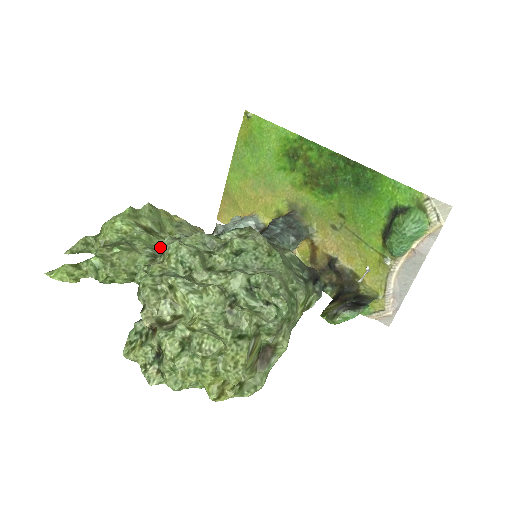
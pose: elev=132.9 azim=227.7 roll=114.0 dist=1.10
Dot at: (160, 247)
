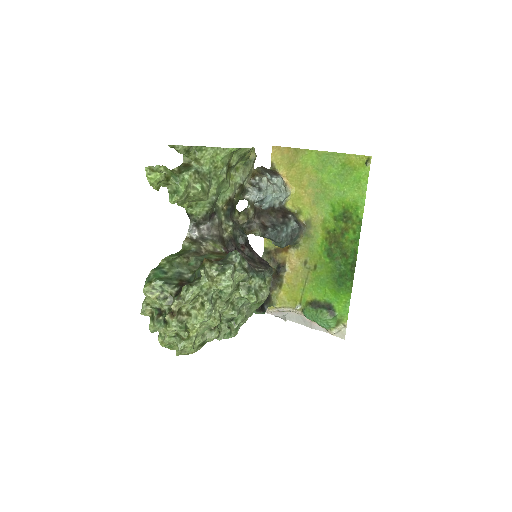
Dot at: (222, 189)
